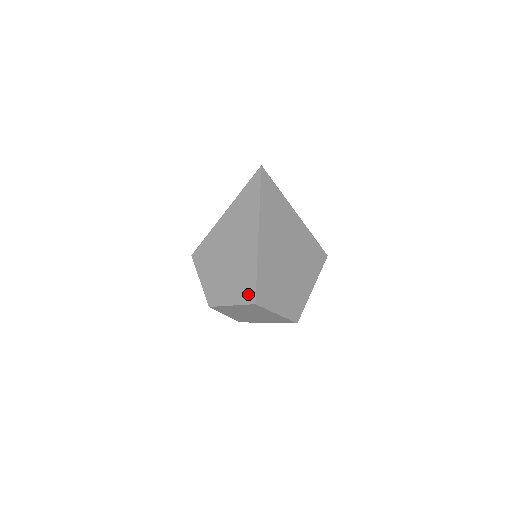
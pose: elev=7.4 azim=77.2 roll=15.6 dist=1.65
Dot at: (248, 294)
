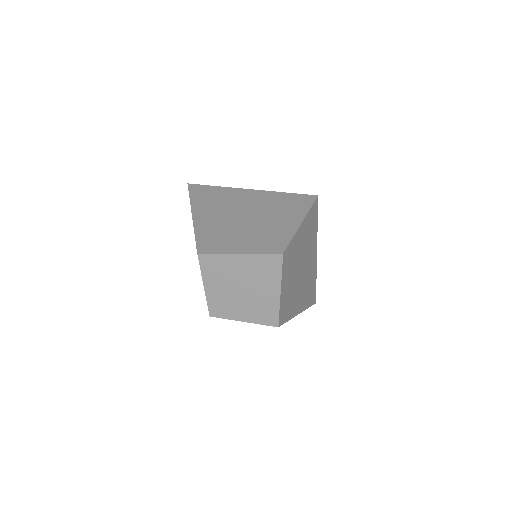
Dot at: occluded
